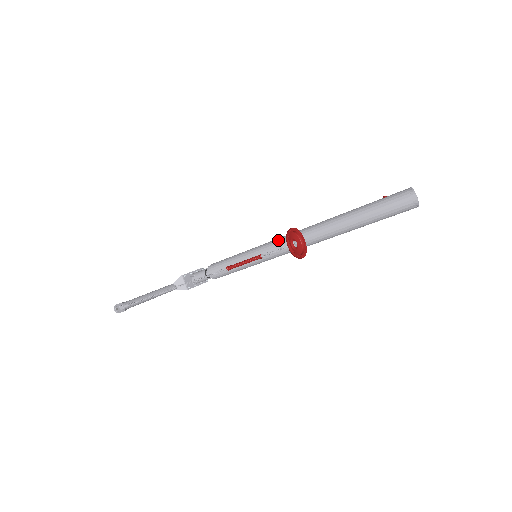
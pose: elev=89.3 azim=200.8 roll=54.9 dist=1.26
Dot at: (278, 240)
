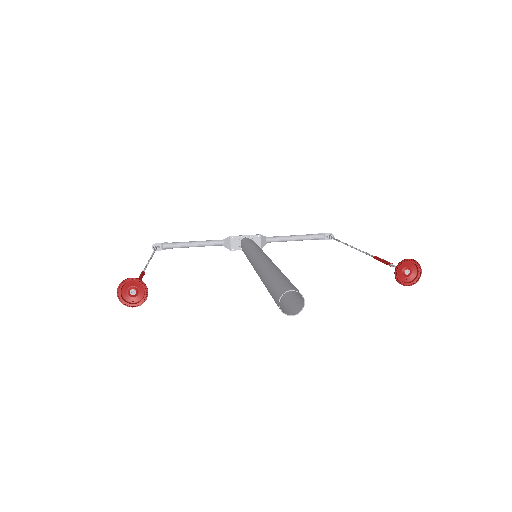
Dot at: (255, 256)
